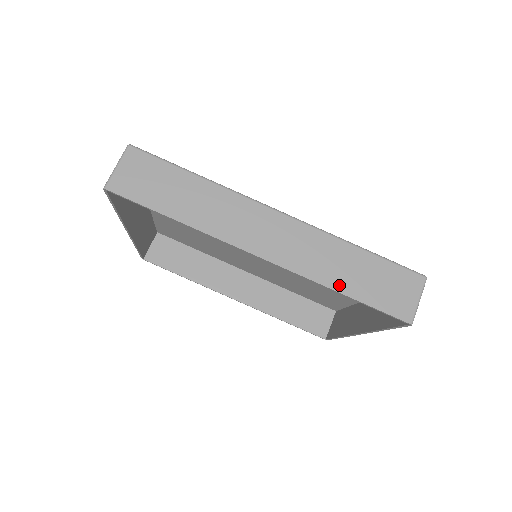
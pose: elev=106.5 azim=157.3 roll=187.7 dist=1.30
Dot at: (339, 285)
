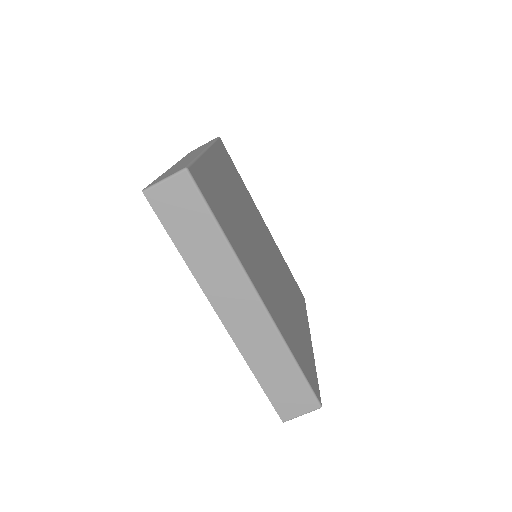
Dot at: (258, 372)
